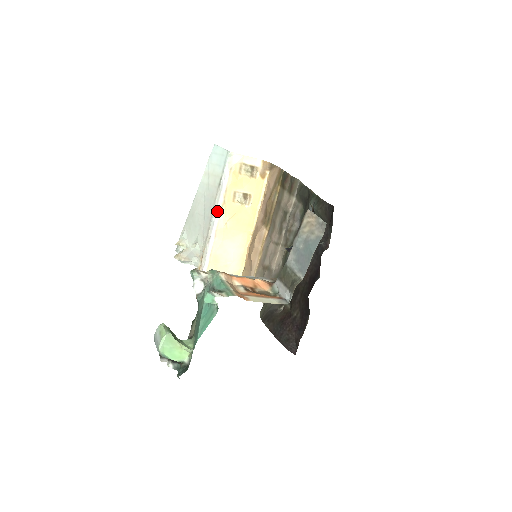
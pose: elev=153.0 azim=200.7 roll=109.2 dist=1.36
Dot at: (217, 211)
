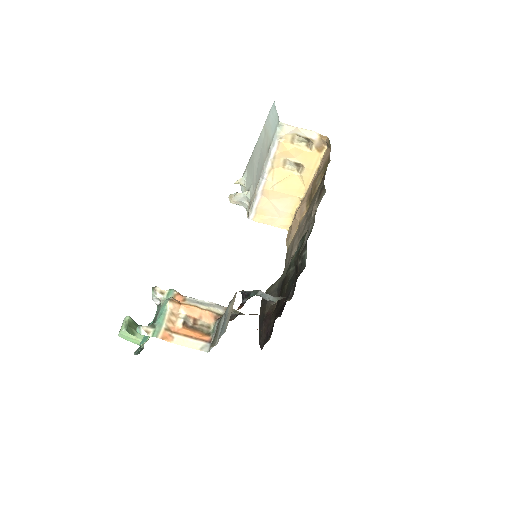
Dot at: (264, 174)
